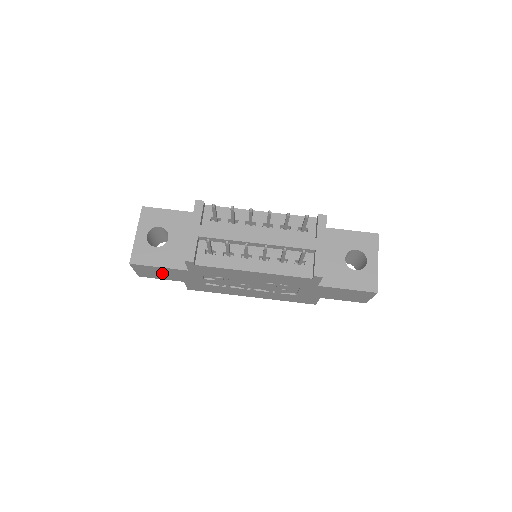
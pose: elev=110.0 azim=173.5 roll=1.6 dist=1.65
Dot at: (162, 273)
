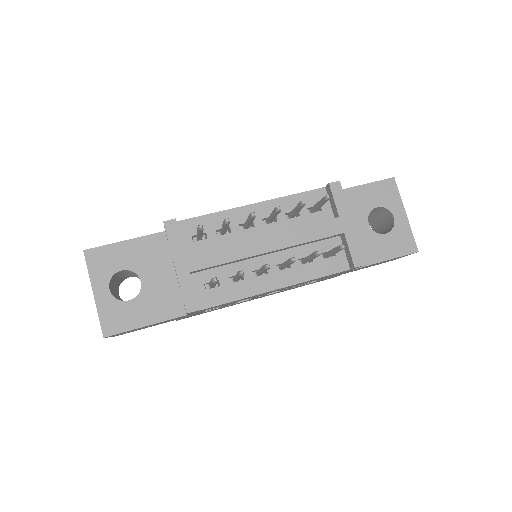
Dot at: (148, 326)
